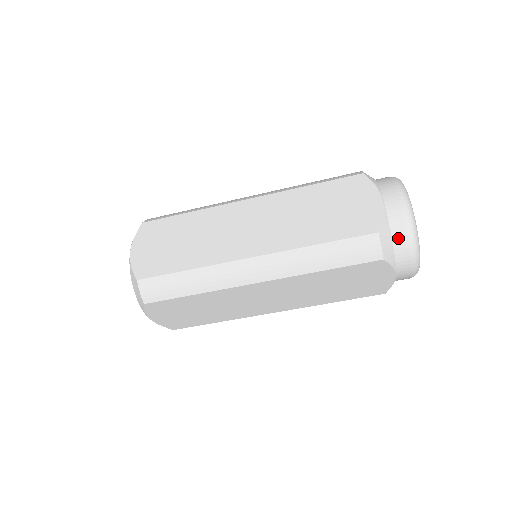
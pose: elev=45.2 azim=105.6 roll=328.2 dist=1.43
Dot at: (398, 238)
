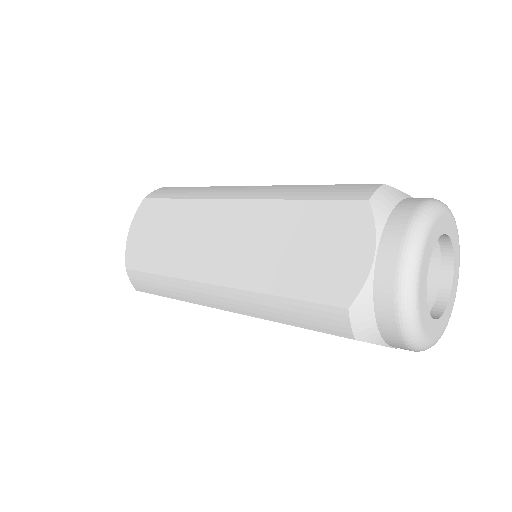
Dot at: (383, 317)
